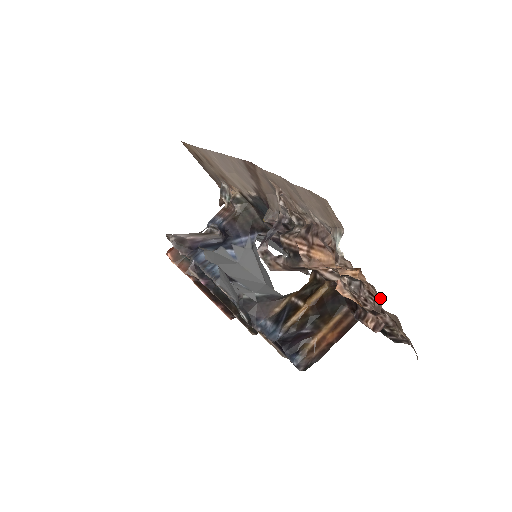
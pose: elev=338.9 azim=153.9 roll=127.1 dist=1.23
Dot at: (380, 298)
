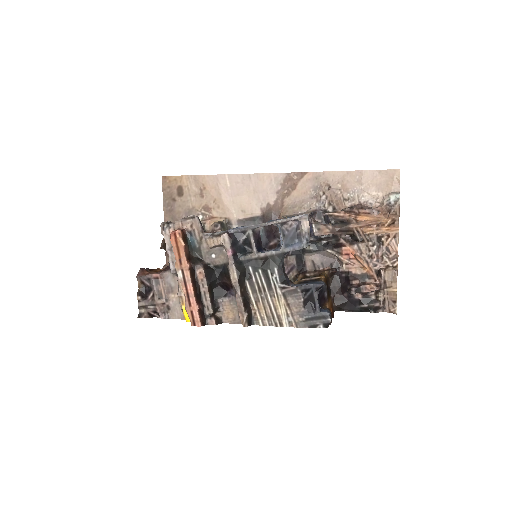
Dot at: occluded
